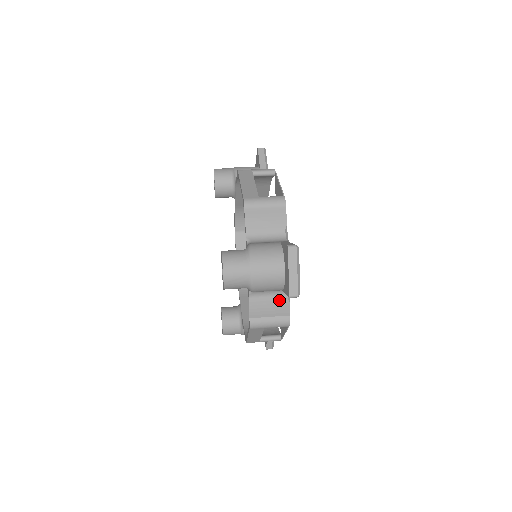
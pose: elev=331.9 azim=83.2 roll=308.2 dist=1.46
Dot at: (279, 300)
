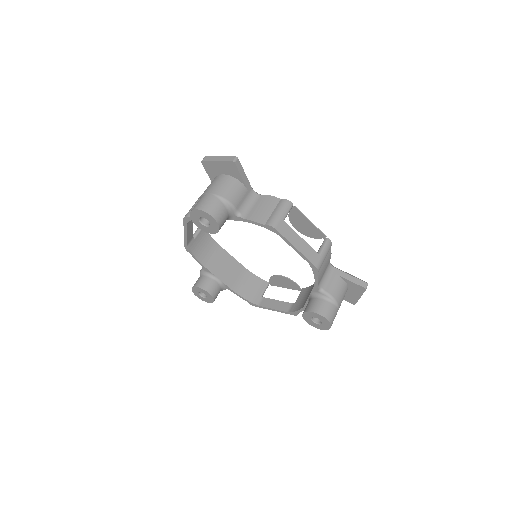
Dot at: occluded
